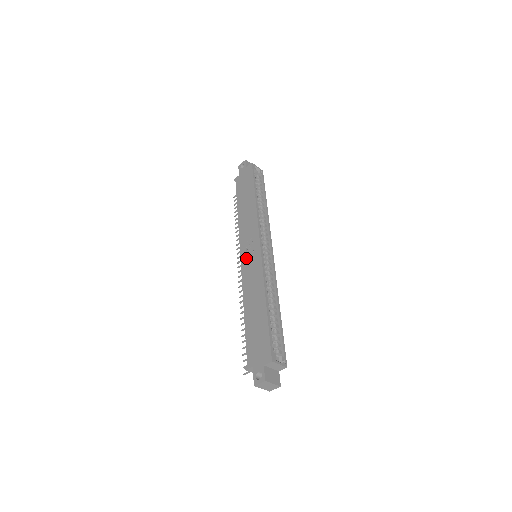
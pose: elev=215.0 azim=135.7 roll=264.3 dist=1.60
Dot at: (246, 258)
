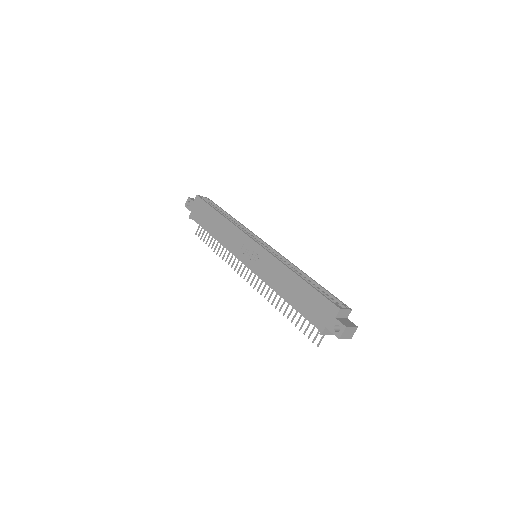
Dot at: (250, 261)
